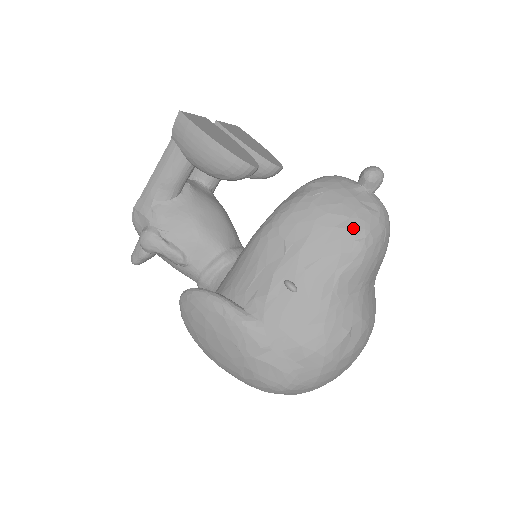
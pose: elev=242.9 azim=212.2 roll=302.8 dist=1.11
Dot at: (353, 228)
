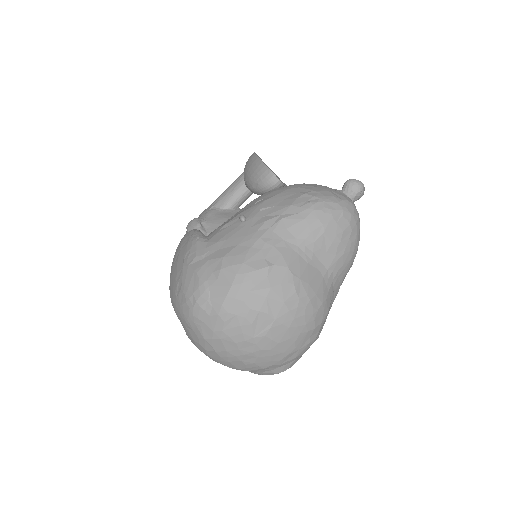
Dot at: (311, 195)
